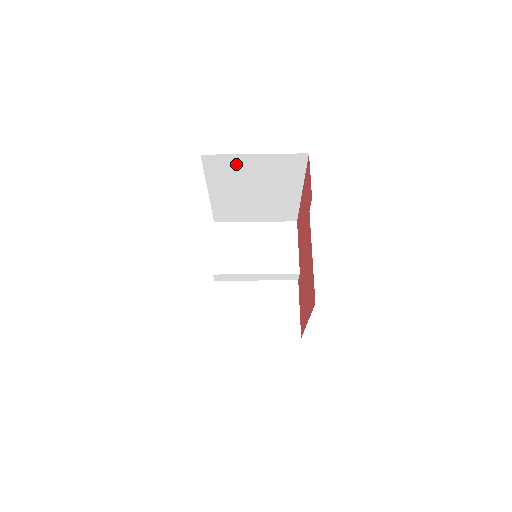
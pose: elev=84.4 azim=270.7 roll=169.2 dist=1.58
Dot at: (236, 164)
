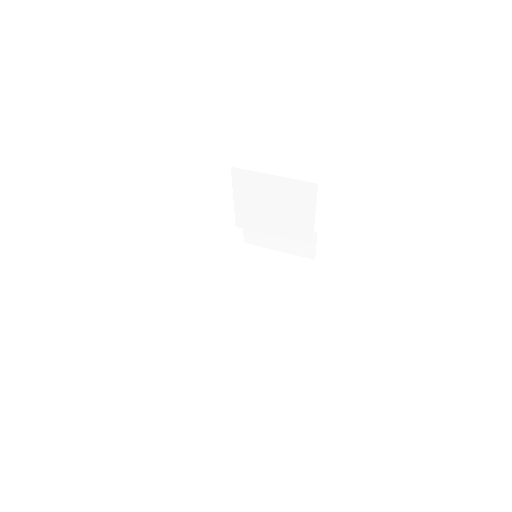
Dot at: (262, 256)
